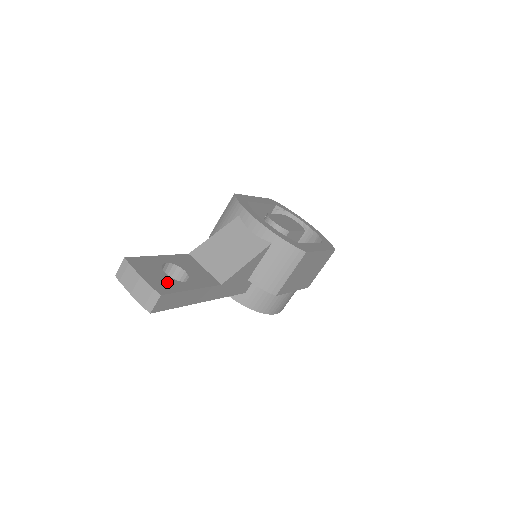
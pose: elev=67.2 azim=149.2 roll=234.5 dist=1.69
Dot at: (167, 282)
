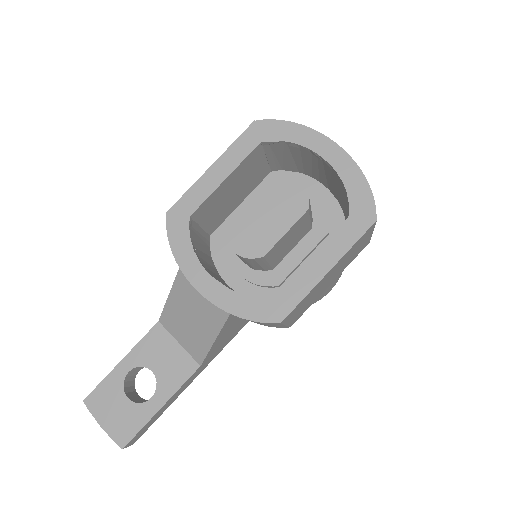
Dot at: (129, 416)
